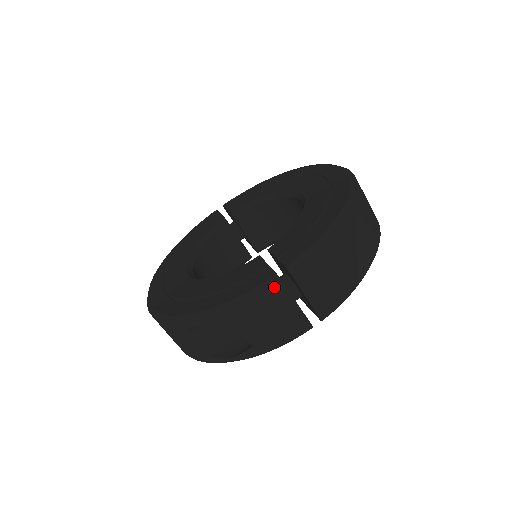
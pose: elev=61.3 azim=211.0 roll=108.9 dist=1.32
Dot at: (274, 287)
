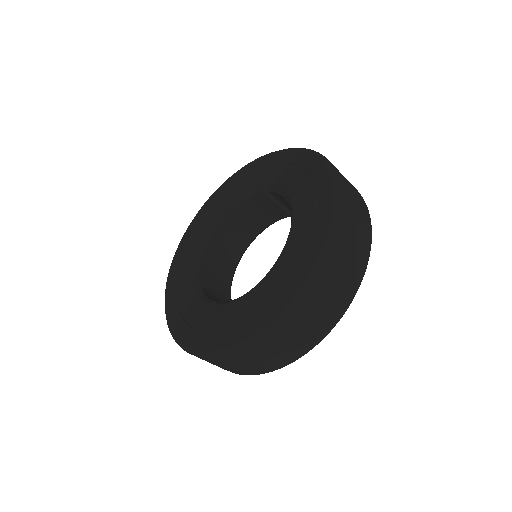
Dot at: (188, 352)
